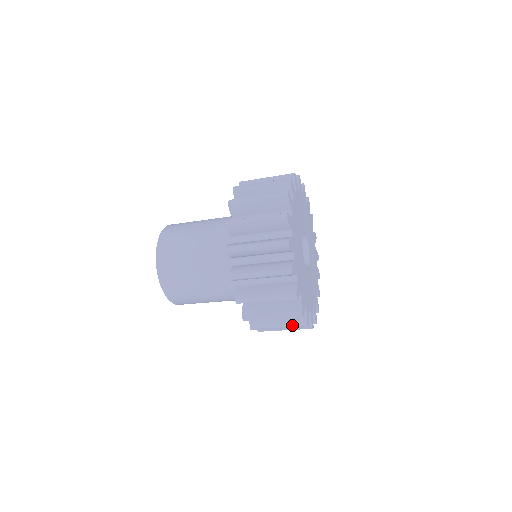
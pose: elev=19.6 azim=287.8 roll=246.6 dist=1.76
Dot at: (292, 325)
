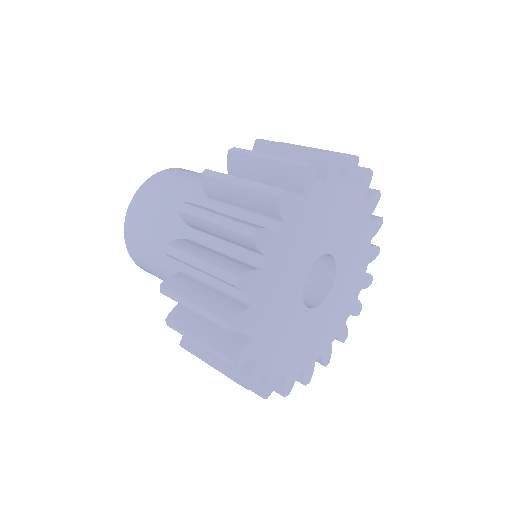
Dot at: occluded
